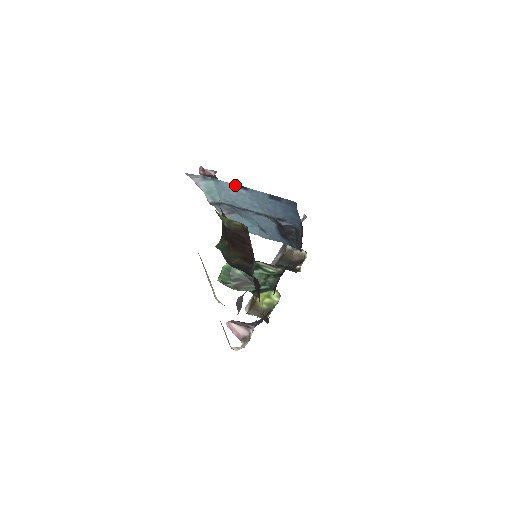
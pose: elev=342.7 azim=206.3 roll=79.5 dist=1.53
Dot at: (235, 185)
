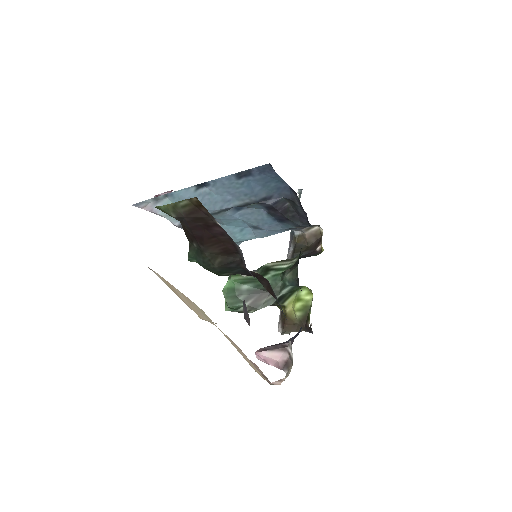
Dot at: (193, 187)
